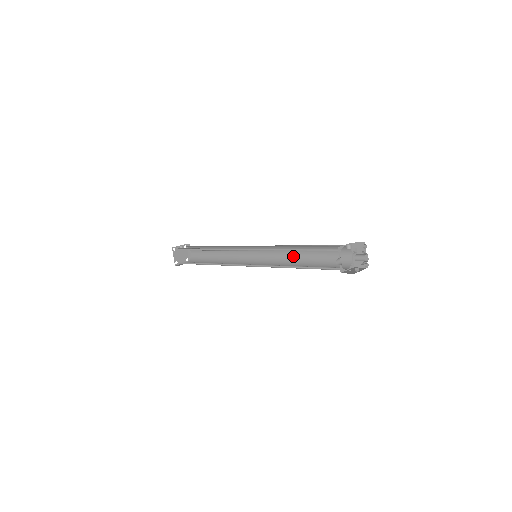
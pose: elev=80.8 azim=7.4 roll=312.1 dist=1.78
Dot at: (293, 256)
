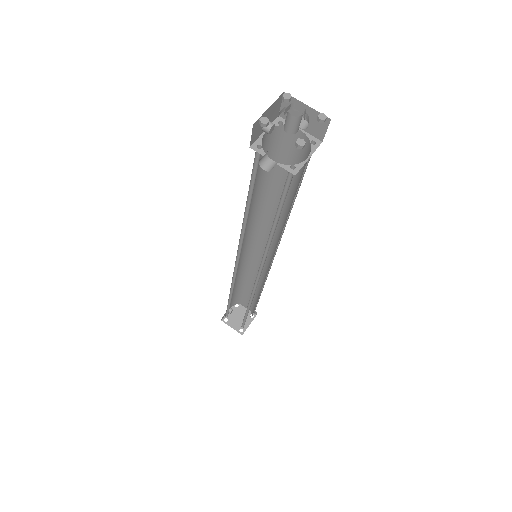
Dot at: occluded
